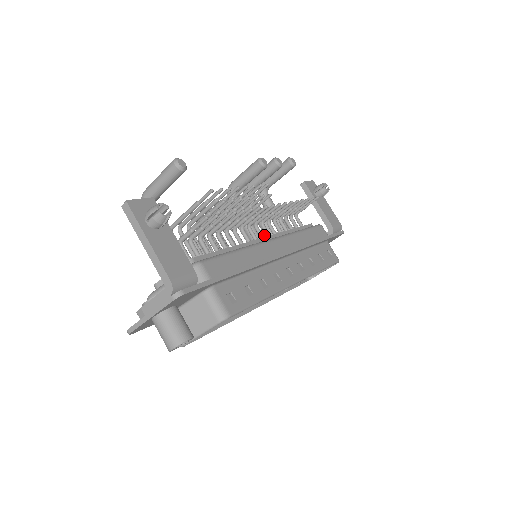
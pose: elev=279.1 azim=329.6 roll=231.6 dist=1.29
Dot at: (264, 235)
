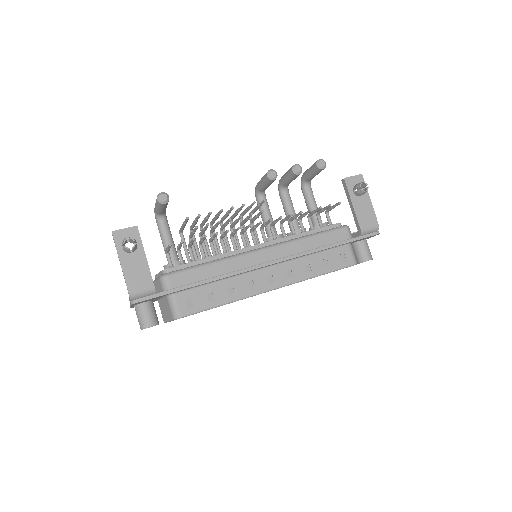
Dot at: occluded
